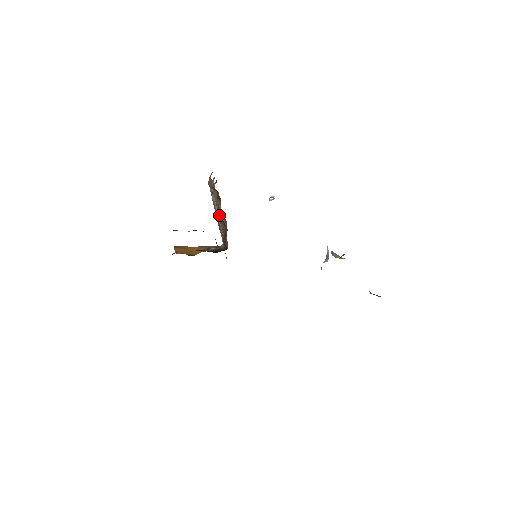
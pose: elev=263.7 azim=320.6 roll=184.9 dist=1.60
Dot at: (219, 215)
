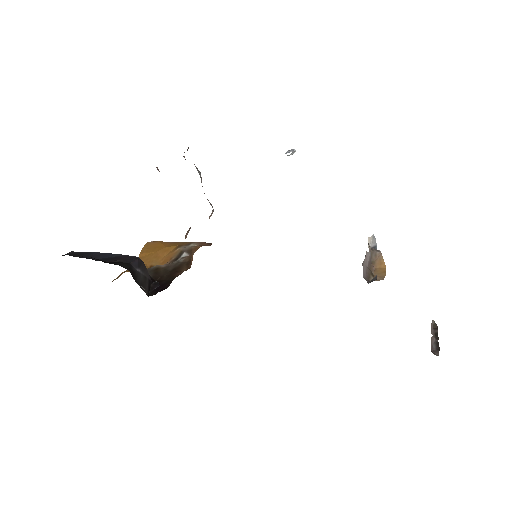
Dot at: occluded
